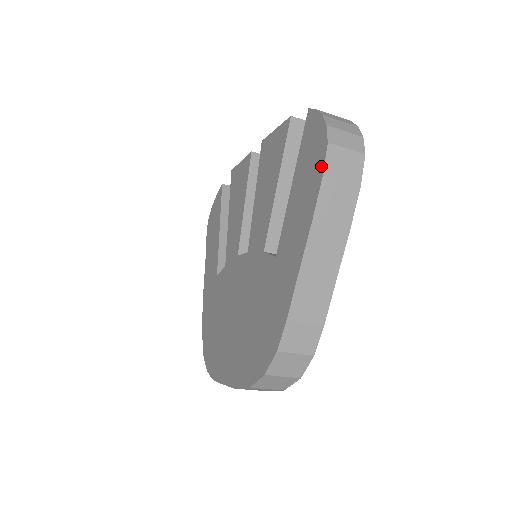
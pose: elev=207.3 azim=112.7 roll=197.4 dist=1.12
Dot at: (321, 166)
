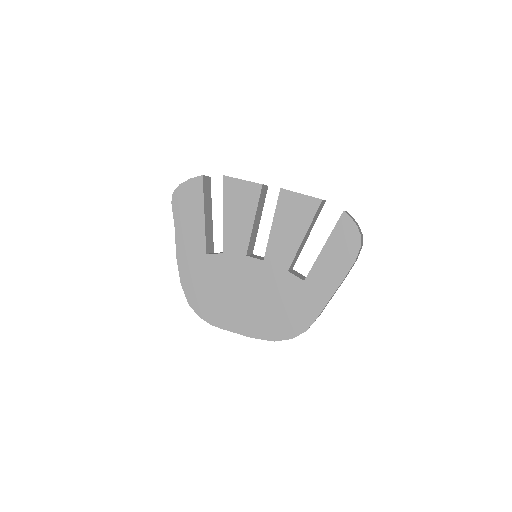
Dot at: (354, 255)
